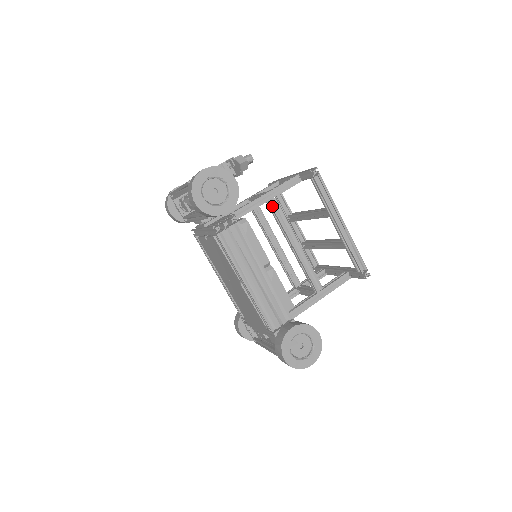
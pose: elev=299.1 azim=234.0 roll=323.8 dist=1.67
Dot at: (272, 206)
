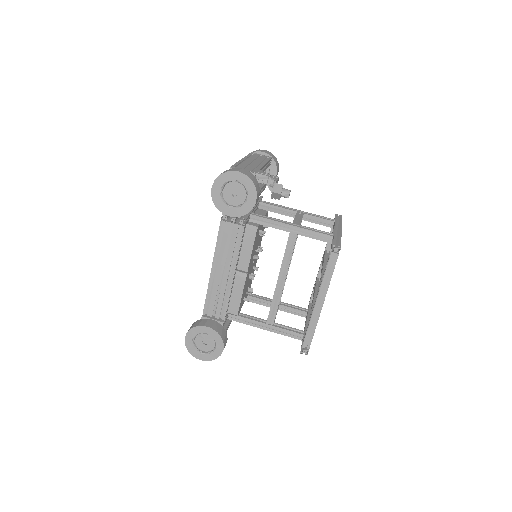
Dot at: (289, 238)
